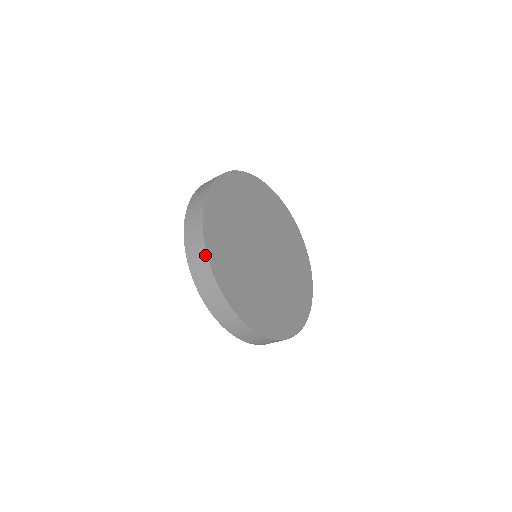
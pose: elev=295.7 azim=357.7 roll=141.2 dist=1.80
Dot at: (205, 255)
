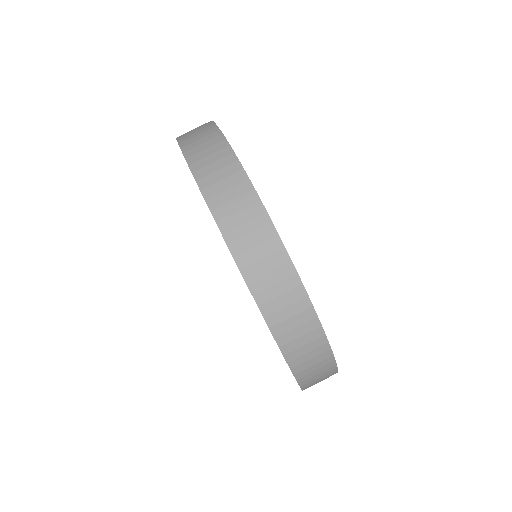
Dot at: (217, 131)
